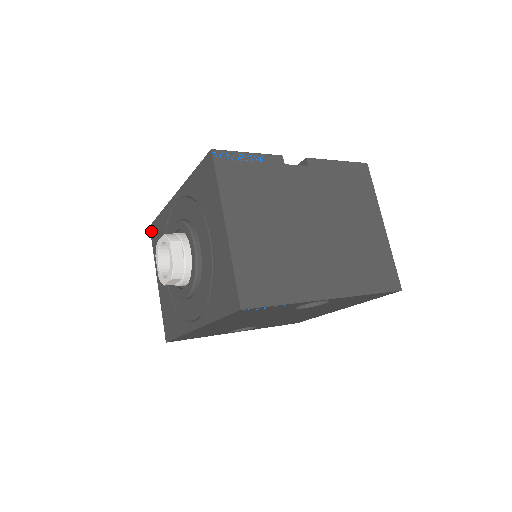
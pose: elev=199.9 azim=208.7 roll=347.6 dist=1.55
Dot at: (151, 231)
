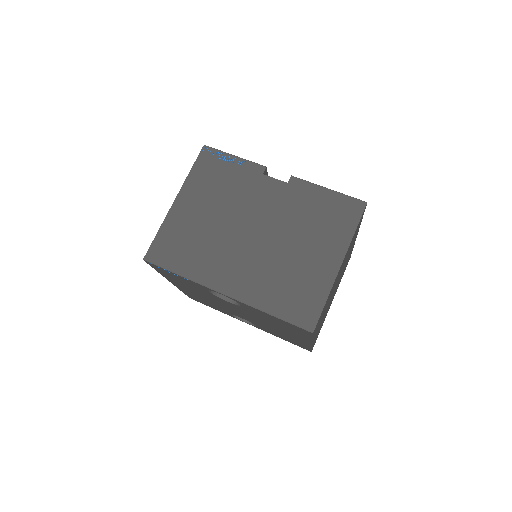
Dot at: occluded
